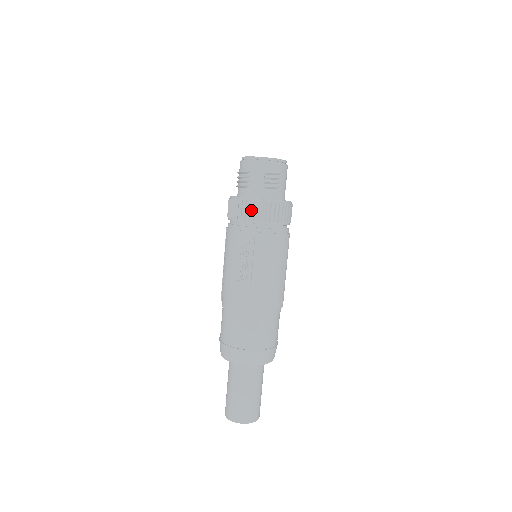
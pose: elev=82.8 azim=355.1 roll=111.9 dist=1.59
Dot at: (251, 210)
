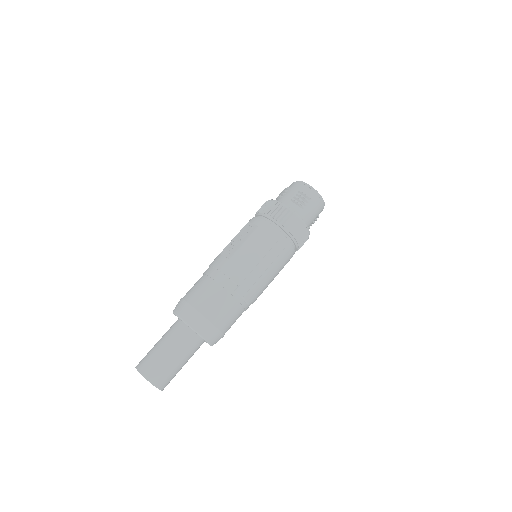
Dot at: (270, 207)
